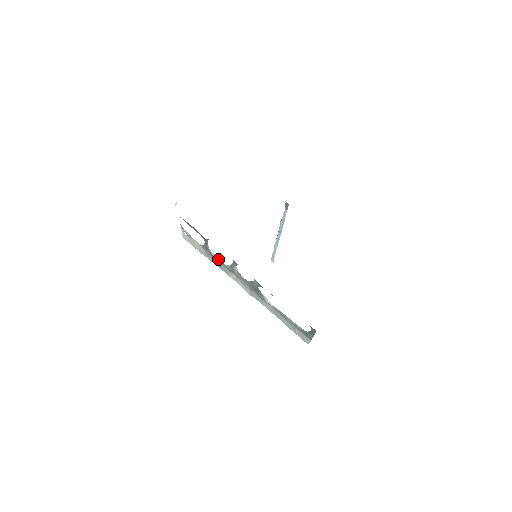
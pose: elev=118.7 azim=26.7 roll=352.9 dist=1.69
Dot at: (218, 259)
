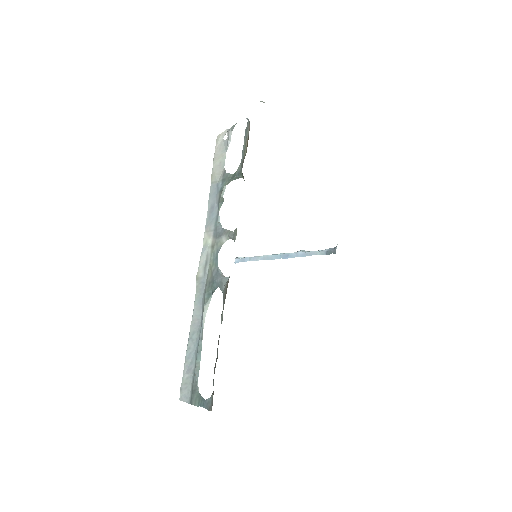
Dot at: (221, 205)
